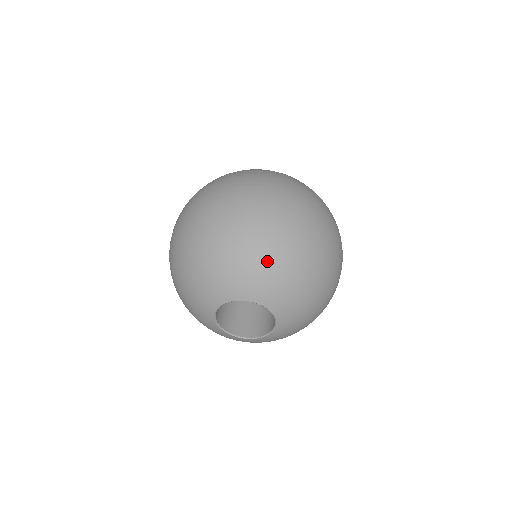
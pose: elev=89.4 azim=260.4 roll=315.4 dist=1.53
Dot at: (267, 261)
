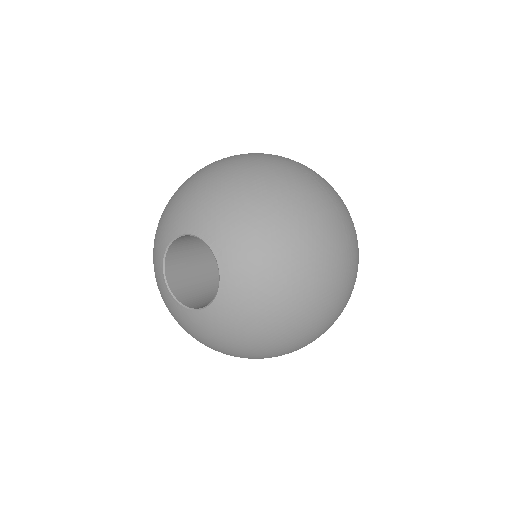
Dot at: (266, 235)
